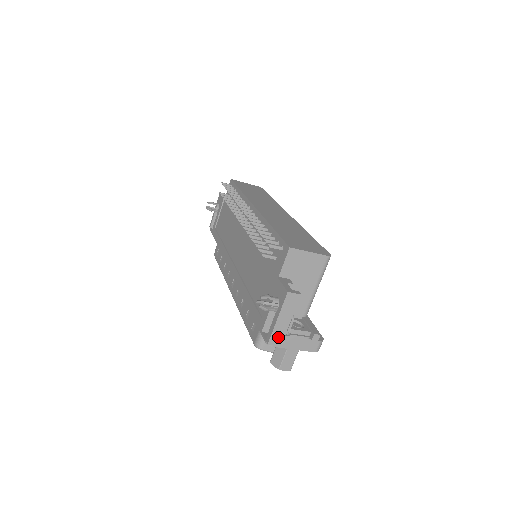
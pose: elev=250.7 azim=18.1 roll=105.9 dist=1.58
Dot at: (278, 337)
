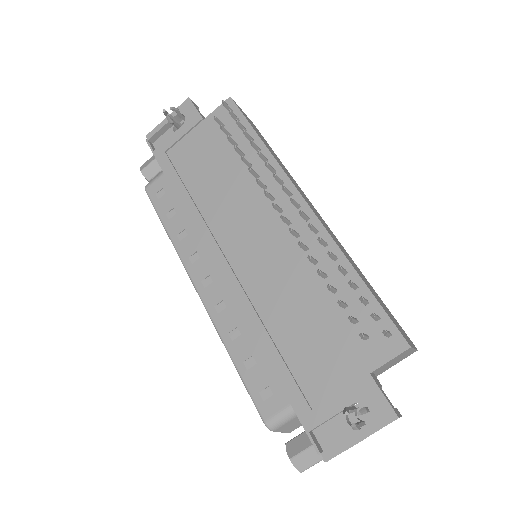
Dot at: occluded
